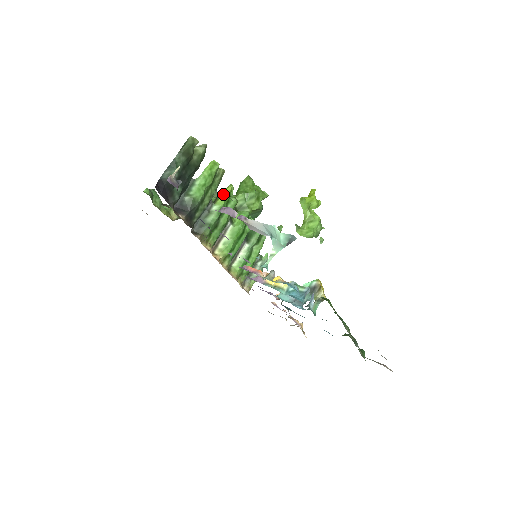
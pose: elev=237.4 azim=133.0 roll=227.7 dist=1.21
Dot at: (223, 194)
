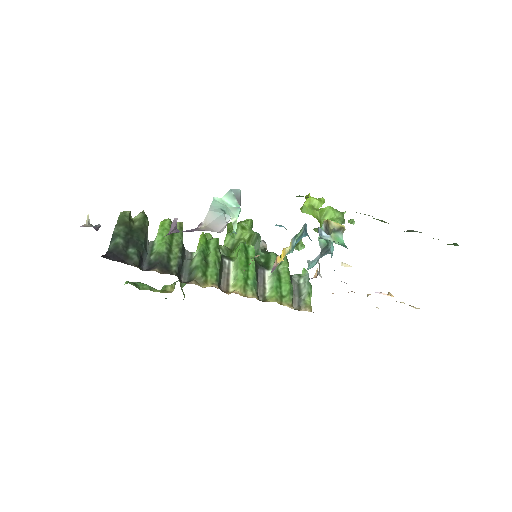
Dot at: (199, 241)
